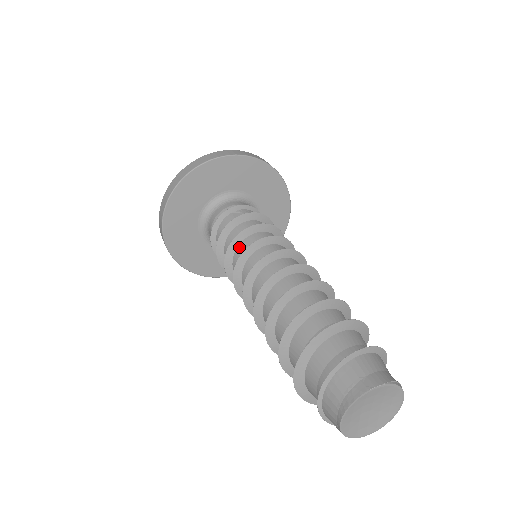
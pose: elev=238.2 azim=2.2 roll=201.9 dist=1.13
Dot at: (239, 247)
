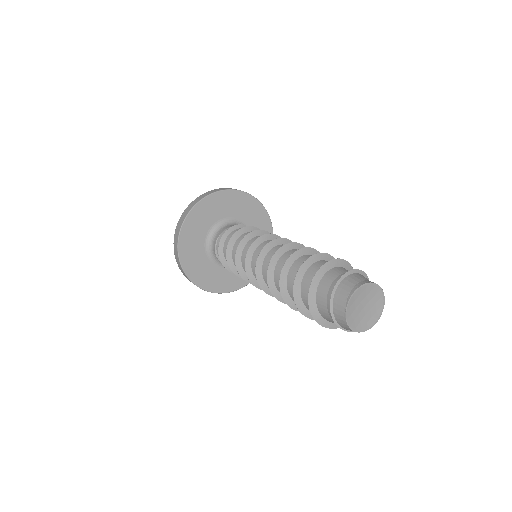
Dot at: (259, 236)
